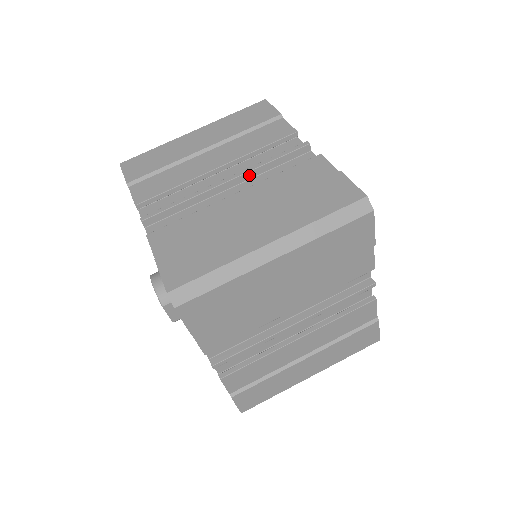
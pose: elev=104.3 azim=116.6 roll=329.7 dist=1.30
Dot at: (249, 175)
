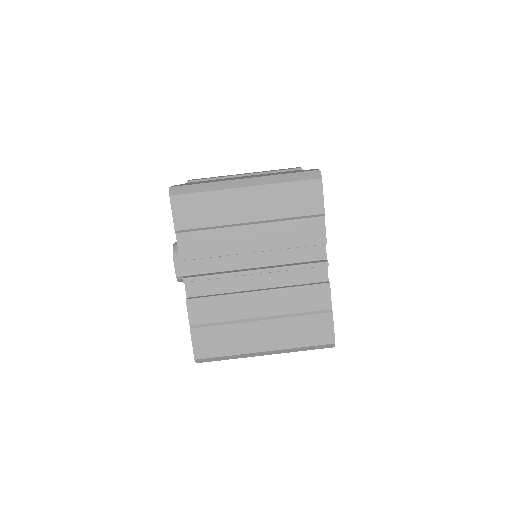
Dot at: occluded
